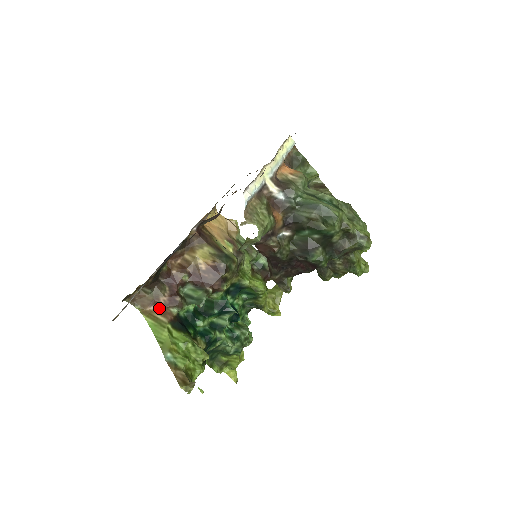
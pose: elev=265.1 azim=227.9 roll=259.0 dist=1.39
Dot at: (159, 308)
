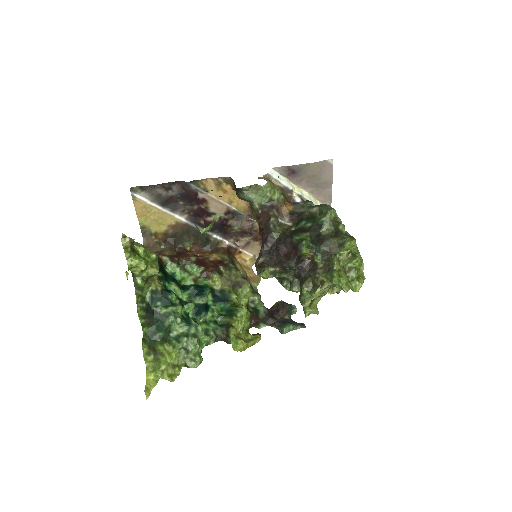
Dot at: occluded
